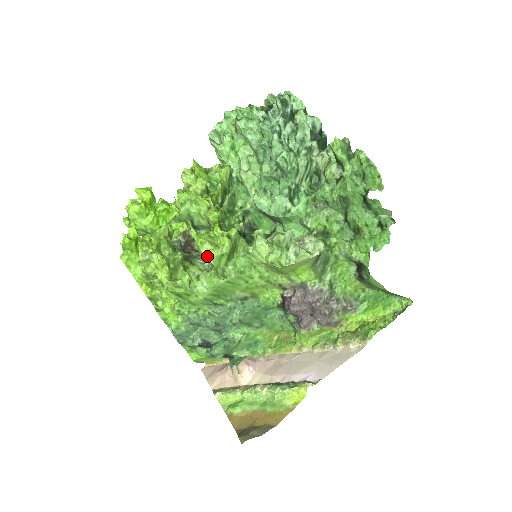
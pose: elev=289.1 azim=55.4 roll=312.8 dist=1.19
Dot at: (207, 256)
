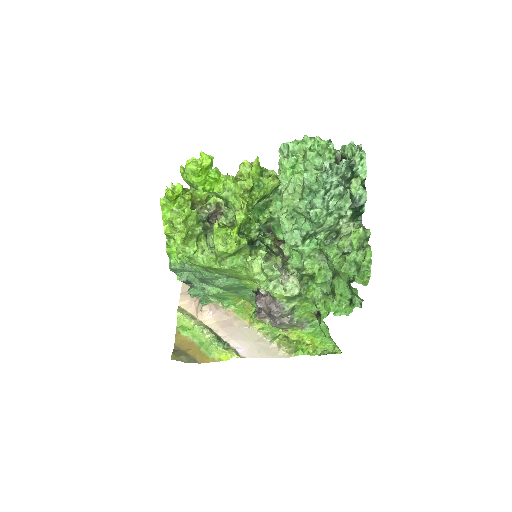
Dot at: (215, 247)
